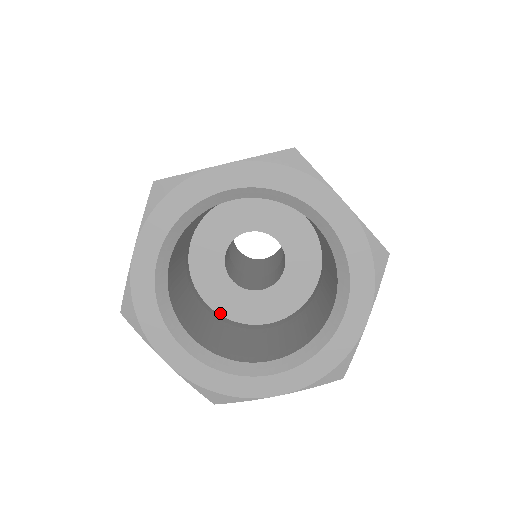
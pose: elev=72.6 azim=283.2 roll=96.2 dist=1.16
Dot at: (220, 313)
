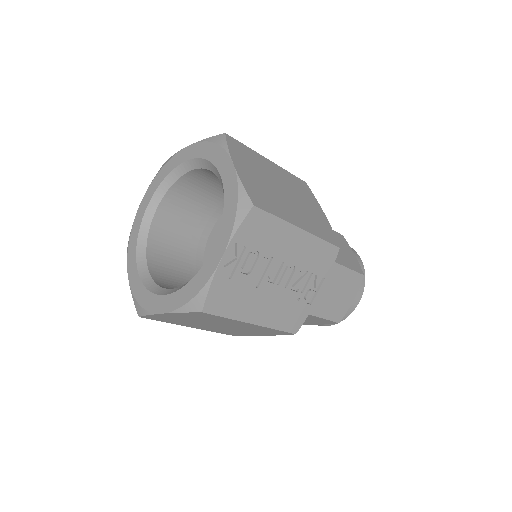
Dot at: occluded
